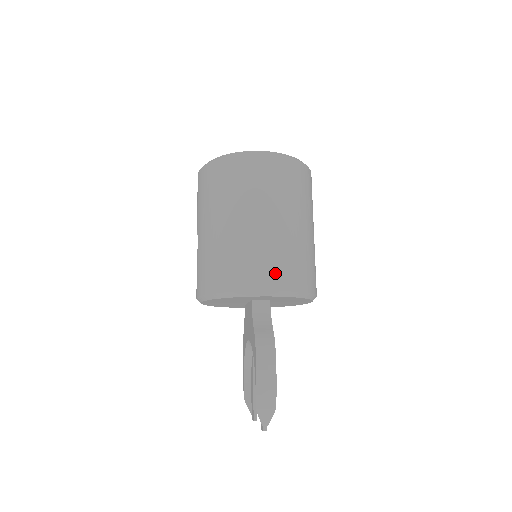
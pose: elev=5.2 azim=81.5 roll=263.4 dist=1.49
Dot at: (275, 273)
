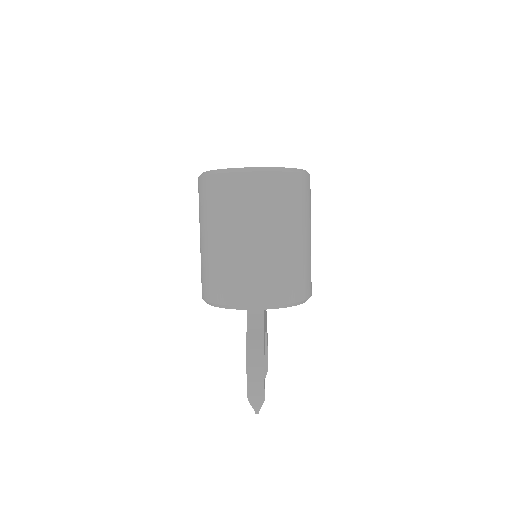
Dot at: (261, 290)
